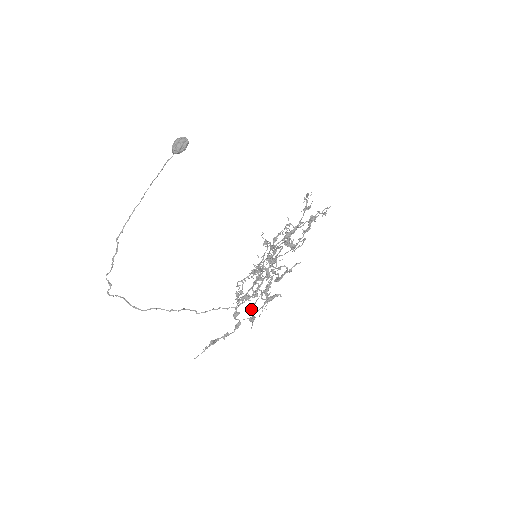
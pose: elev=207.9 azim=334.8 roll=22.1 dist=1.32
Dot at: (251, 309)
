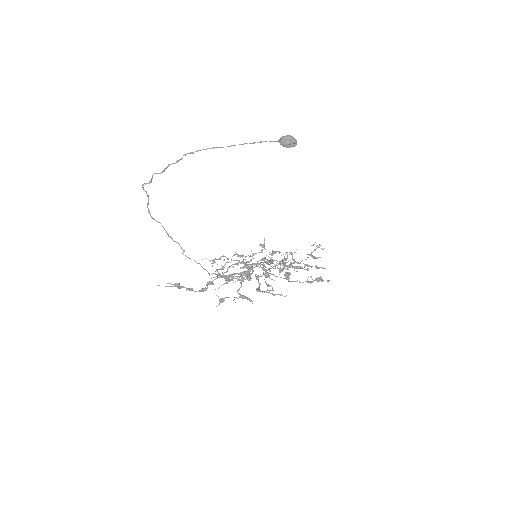
Dot at: occluded
